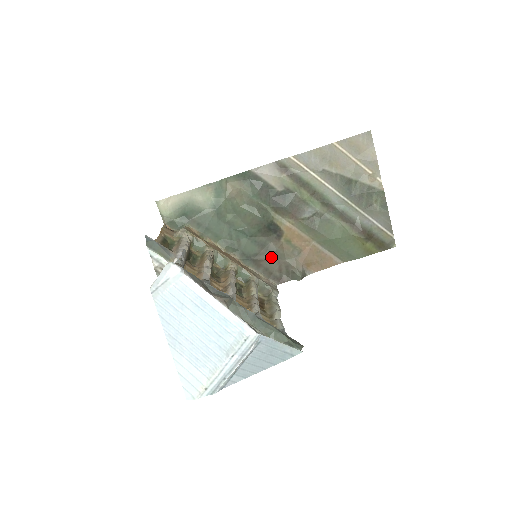
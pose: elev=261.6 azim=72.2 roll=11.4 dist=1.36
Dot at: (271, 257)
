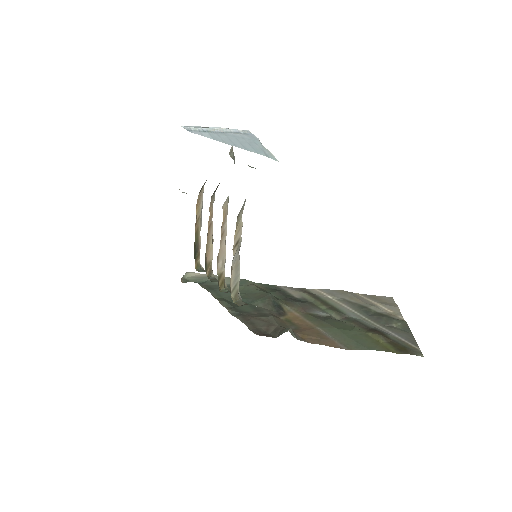
Dot at: (263, 319)
